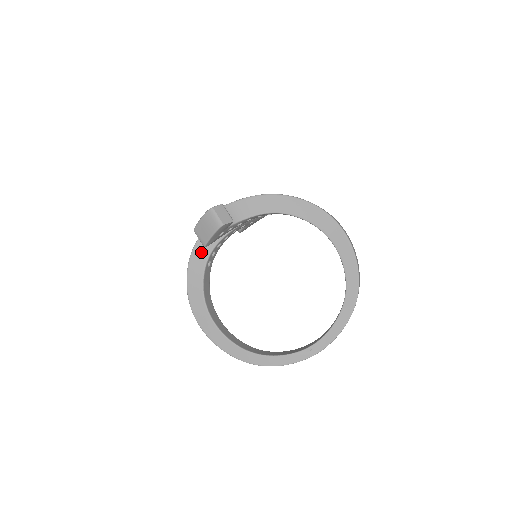
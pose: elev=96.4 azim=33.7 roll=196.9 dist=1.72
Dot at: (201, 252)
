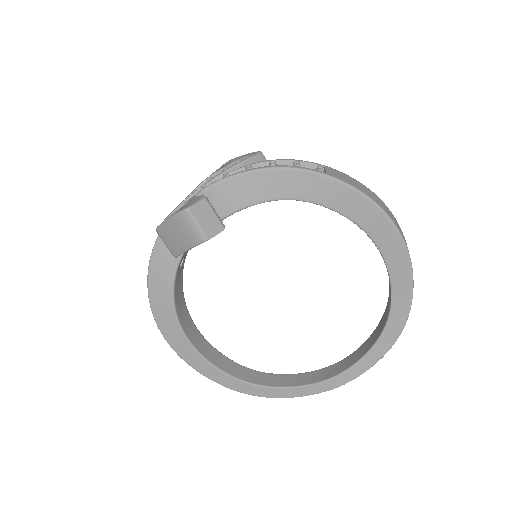
Dot at: occluded
